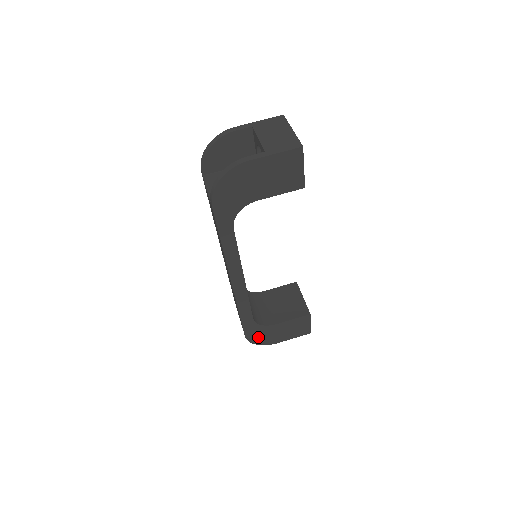
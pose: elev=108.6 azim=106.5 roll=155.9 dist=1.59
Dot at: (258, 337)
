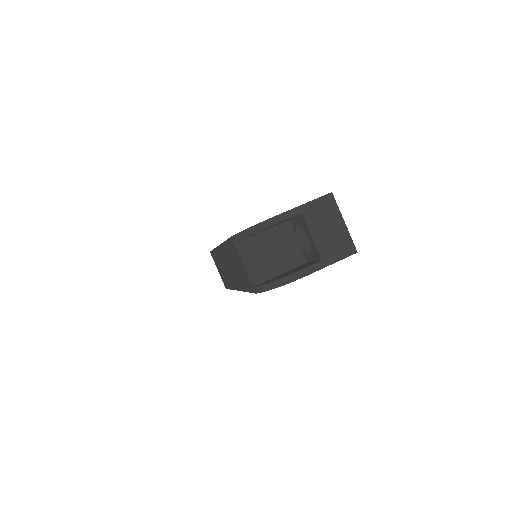
Dot at: occluded
